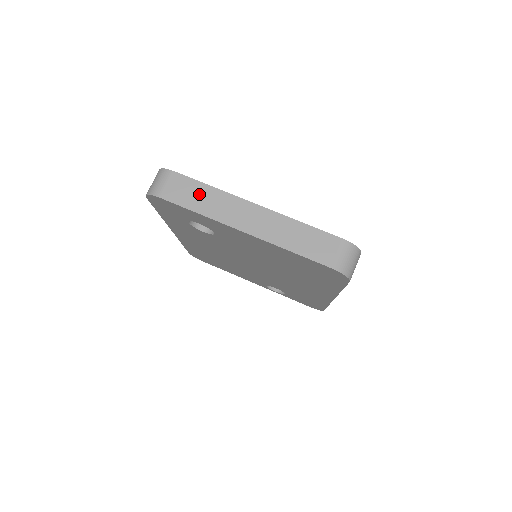
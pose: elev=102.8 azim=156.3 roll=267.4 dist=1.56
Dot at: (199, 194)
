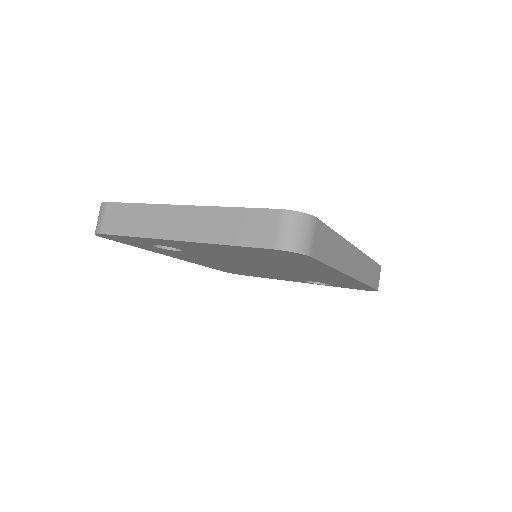
Dot at: (131, 216)
